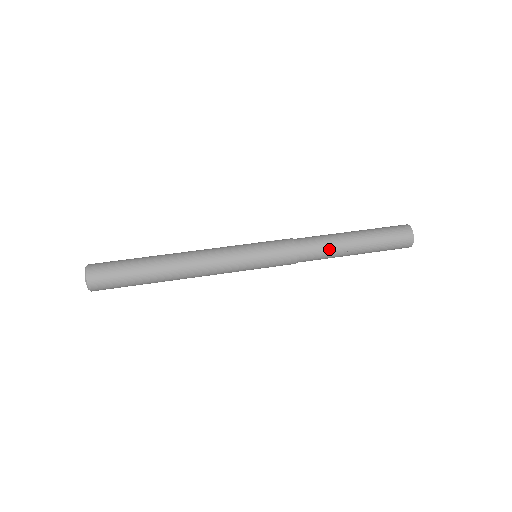
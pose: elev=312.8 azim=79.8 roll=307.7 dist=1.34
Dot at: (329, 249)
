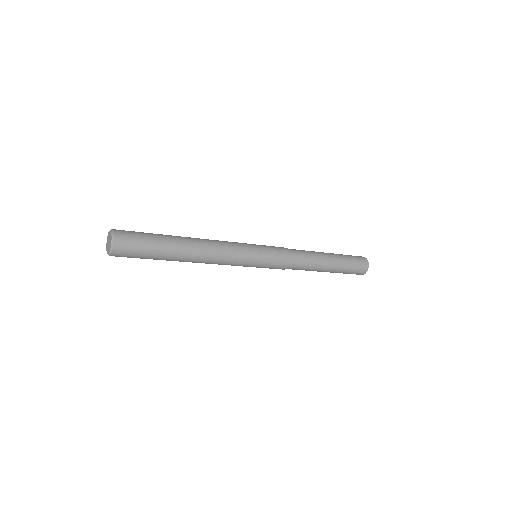
Dot at: (308, 251)
